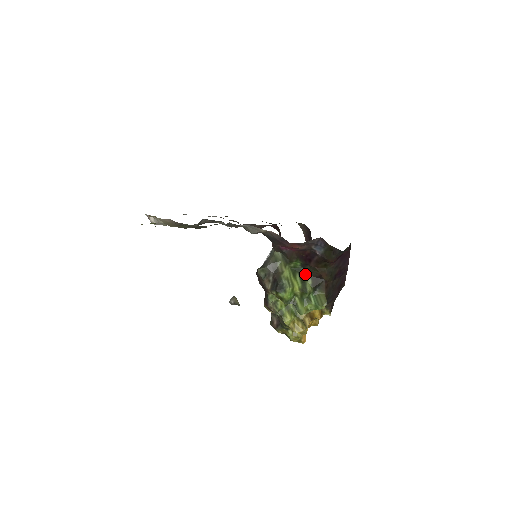
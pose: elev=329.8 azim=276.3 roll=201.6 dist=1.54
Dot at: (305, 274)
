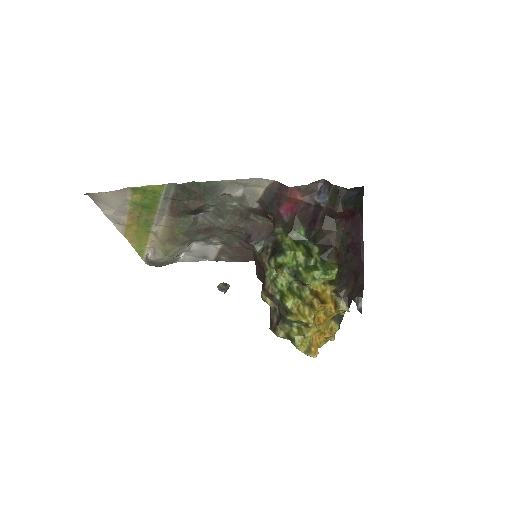
Dot at: (310, 244)
